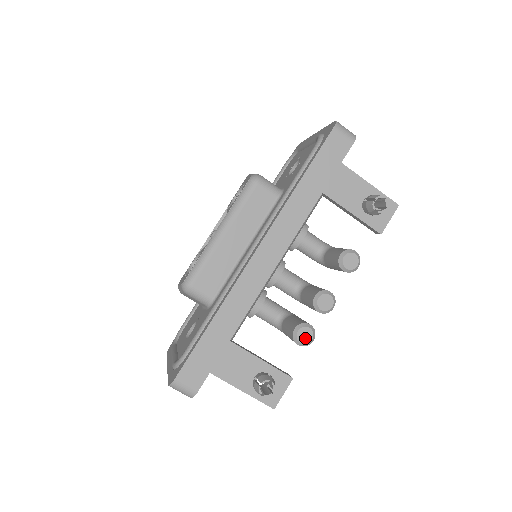
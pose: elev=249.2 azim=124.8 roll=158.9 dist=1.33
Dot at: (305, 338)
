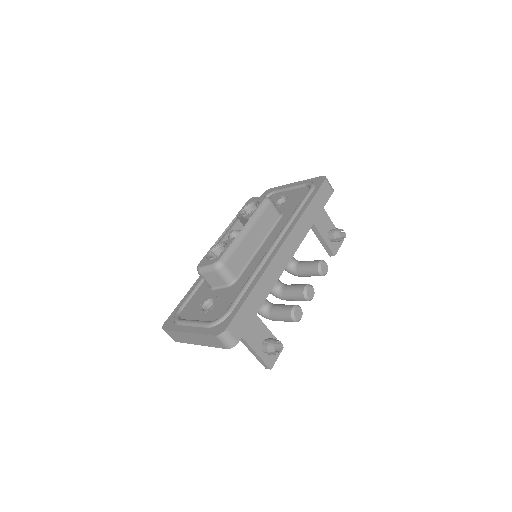
Dot at: (298, 316)
